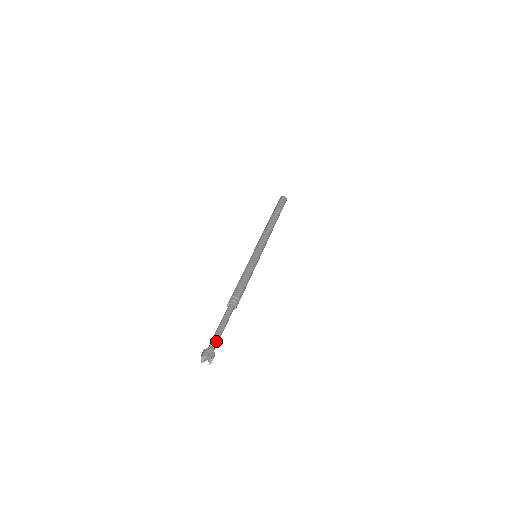
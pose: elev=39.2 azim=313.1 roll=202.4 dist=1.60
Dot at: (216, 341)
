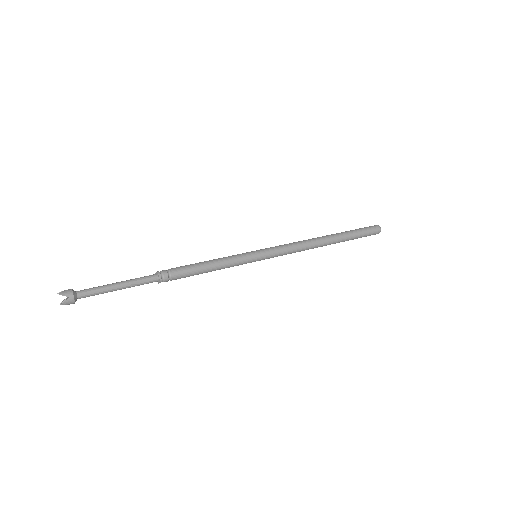
Dot at: (91, 289)
